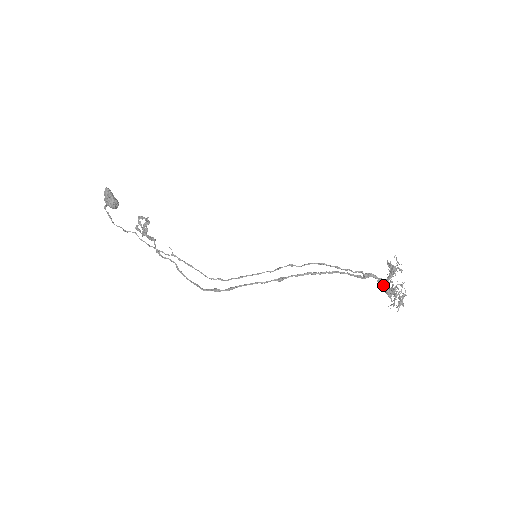
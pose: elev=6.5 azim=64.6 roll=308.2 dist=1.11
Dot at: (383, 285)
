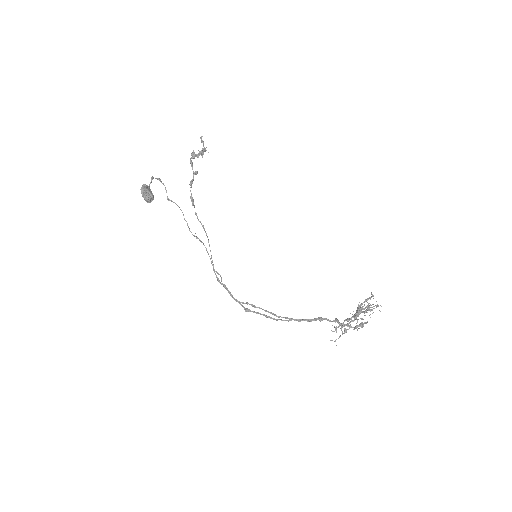
Dot at: (331, 330)
